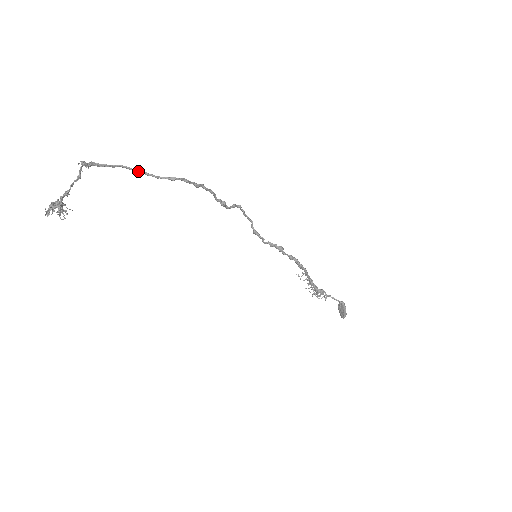
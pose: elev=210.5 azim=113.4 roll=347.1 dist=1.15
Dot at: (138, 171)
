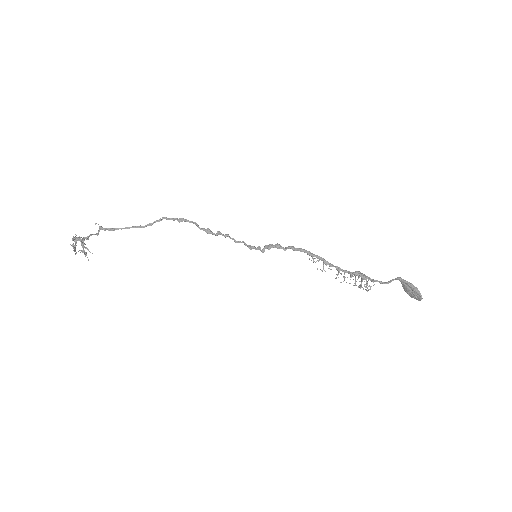
Dot at: (137, 226)
